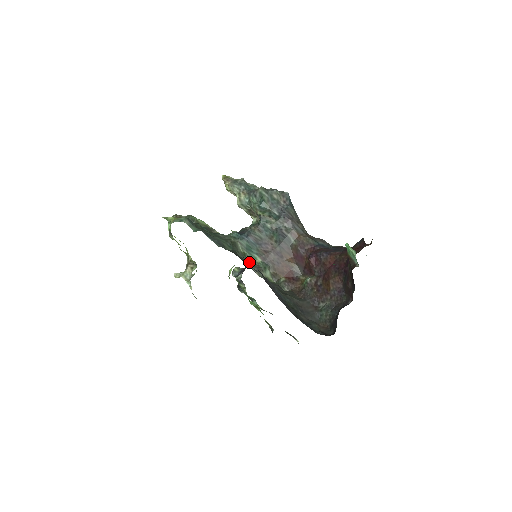
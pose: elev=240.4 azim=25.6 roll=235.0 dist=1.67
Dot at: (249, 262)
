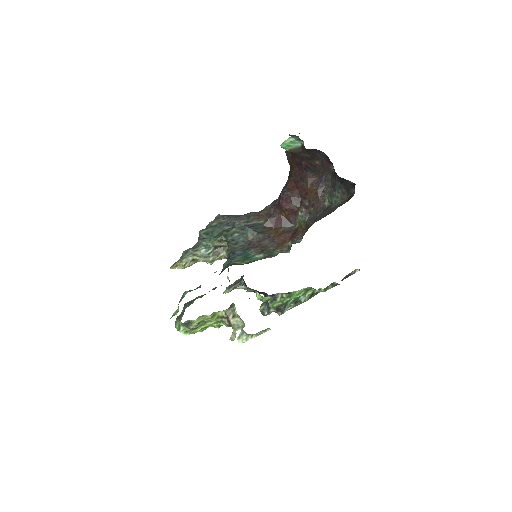
Dot at: occluded
